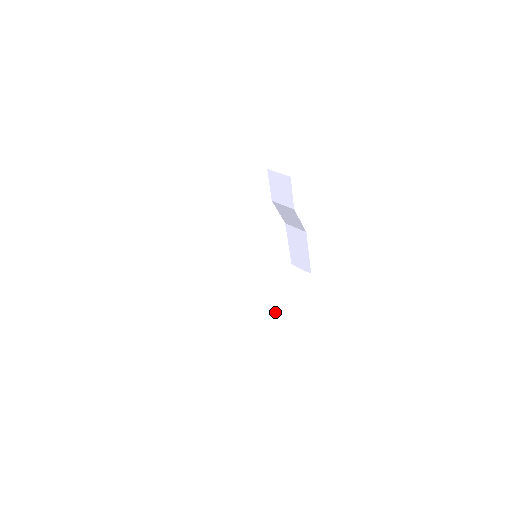
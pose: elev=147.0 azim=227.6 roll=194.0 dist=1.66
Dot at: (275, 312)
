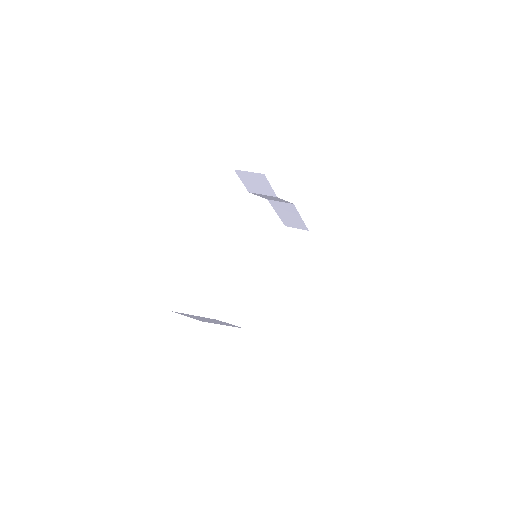
Dot at: (287, 280)
